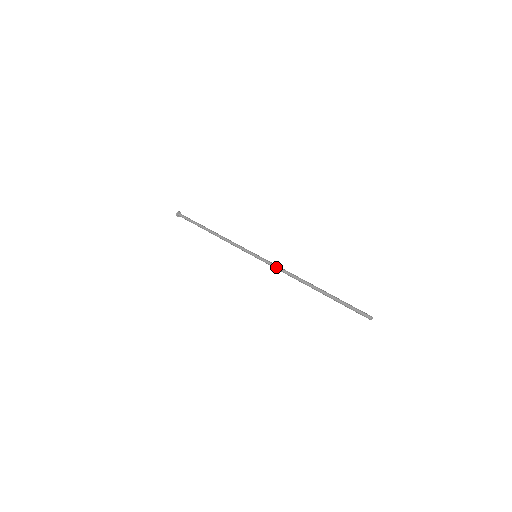
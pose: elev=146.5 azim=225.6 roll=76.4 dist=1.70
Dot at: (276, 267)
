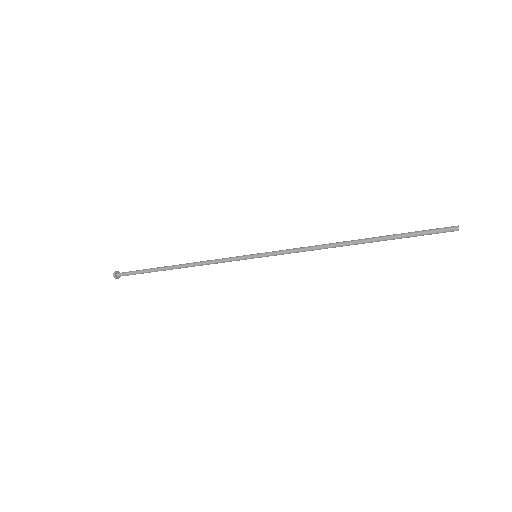
Dot at: (292, 250)
